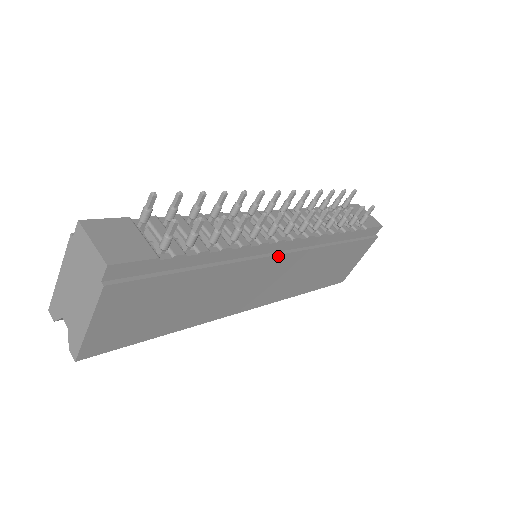
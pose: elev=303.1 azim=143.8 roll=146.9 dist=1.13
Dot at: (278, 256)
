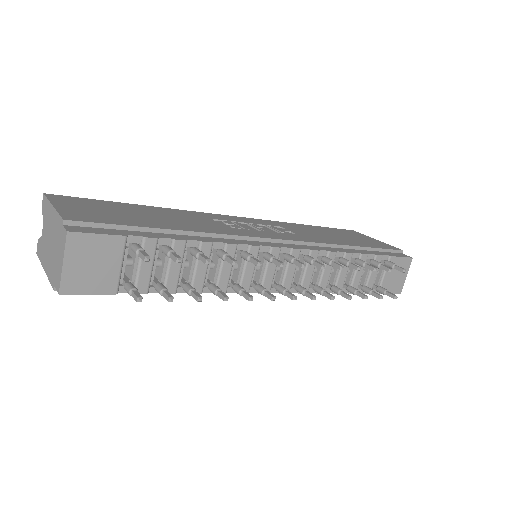
Dot at: occluded
